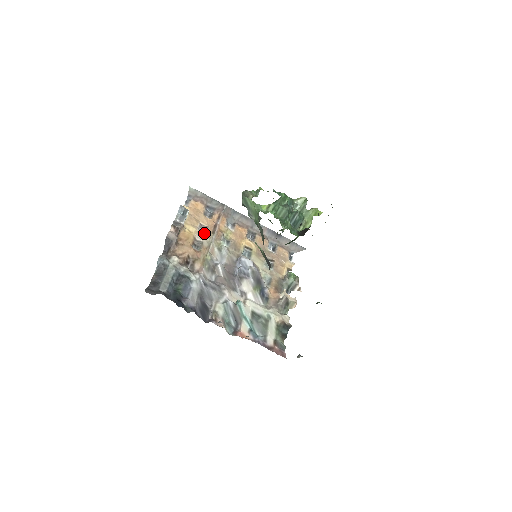
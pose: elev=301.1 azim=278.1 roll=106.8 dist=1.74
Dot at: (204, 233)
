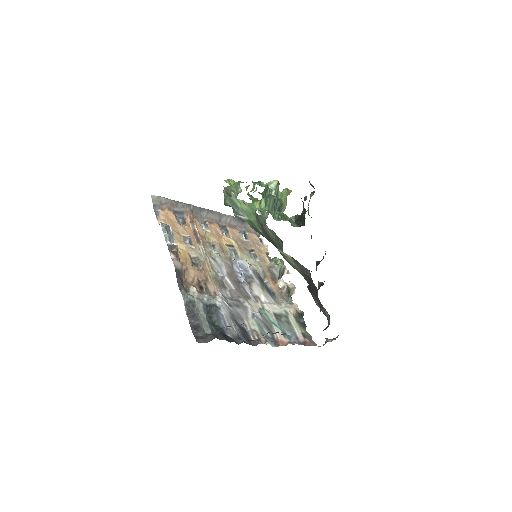
Dot at: (192, 246)
